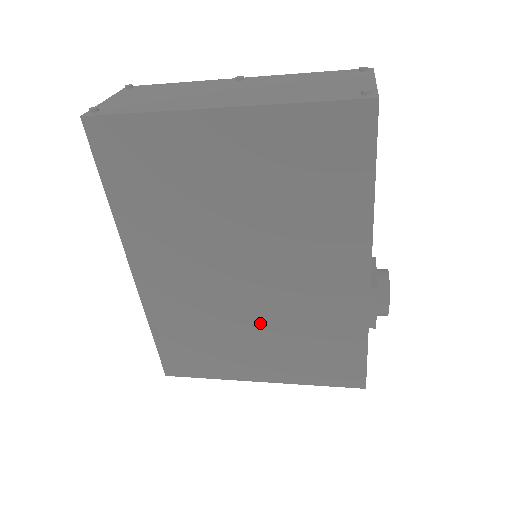
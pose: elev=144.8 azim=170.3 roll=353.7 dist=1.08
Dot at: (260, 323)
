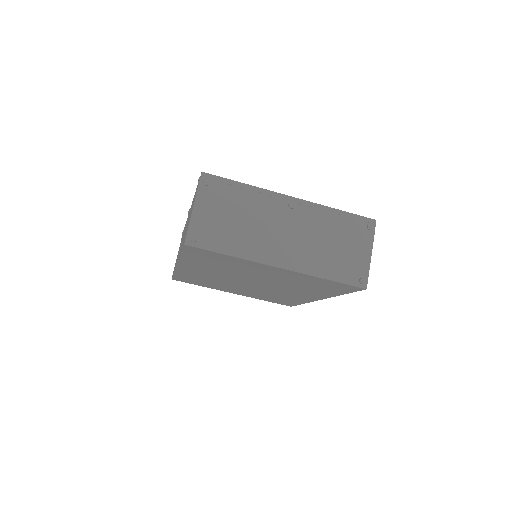
Dot at: (247, 289)
